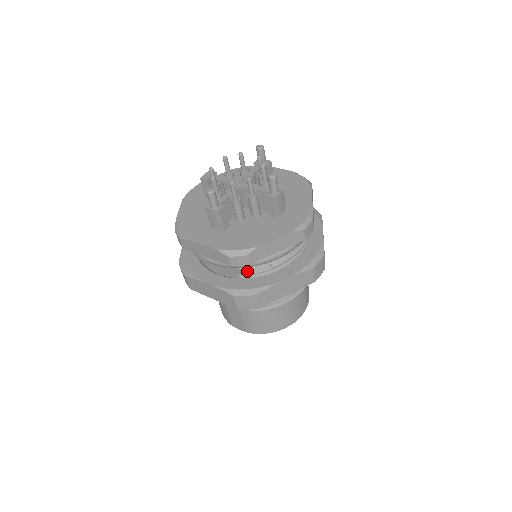
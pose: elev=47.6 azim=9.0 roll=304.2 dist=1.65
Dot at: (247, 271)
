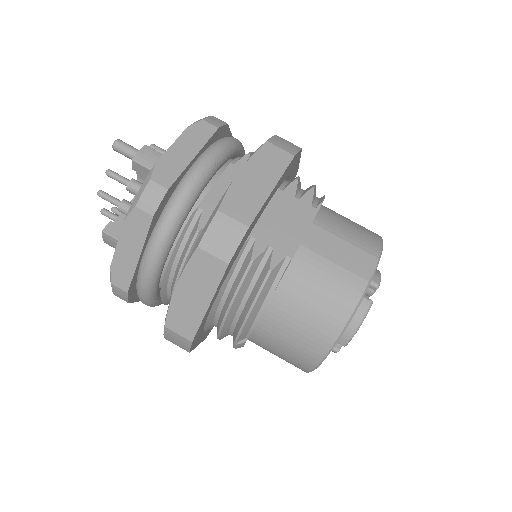
Dot at: (244, 156)
